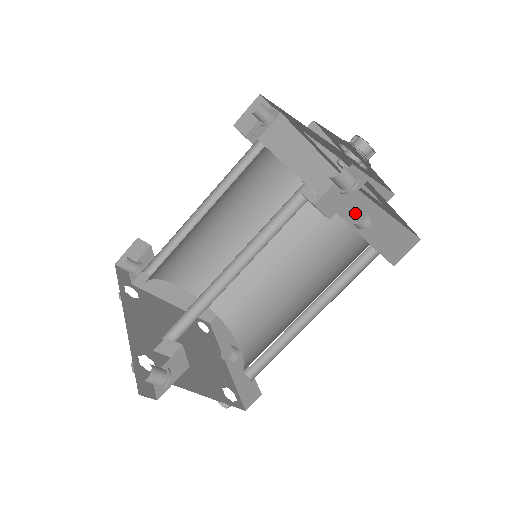
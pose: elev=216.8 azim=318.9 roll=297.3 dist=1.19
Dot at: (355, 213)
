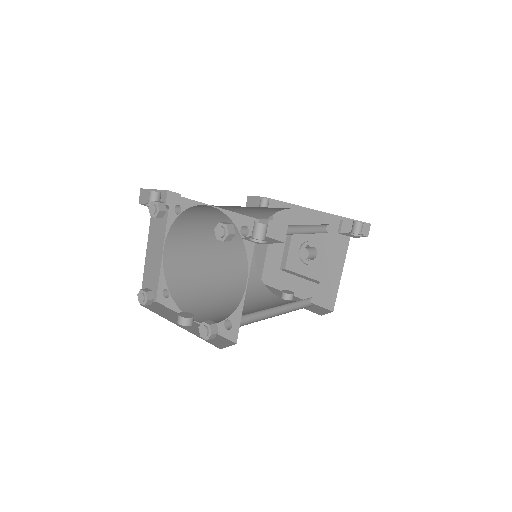
Dot at: (285, 290)
